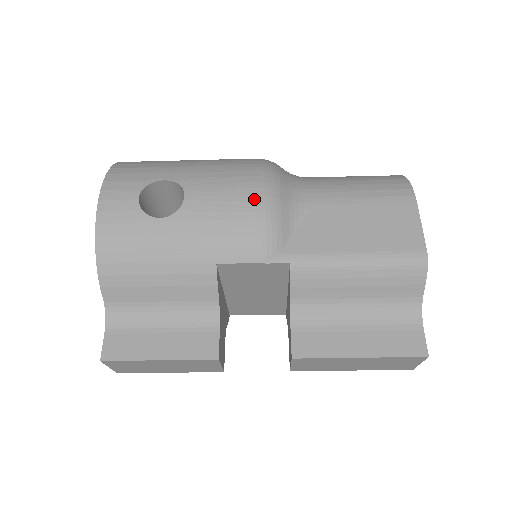
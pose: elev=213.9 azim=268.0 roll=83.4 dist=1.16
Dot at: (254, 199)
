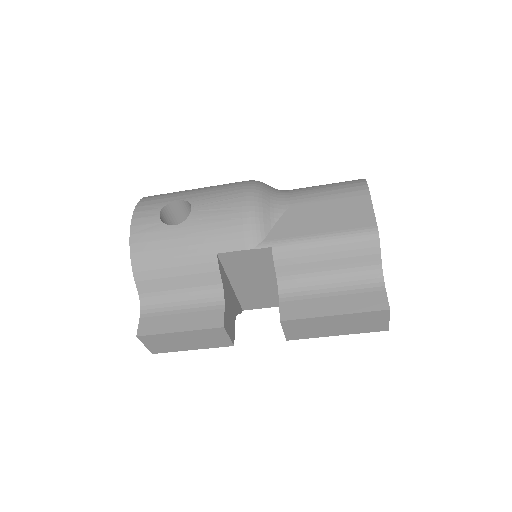
Dot at: (242, 204)
